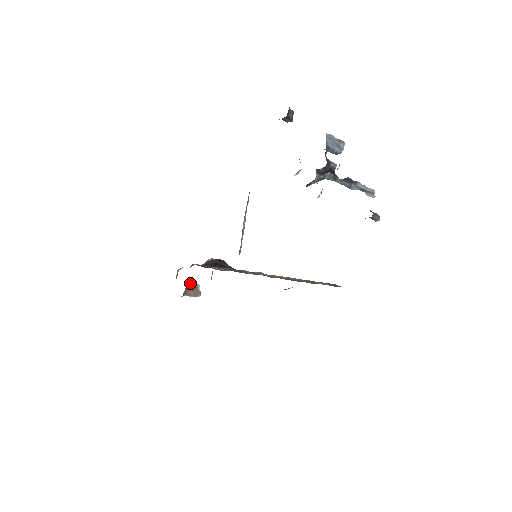
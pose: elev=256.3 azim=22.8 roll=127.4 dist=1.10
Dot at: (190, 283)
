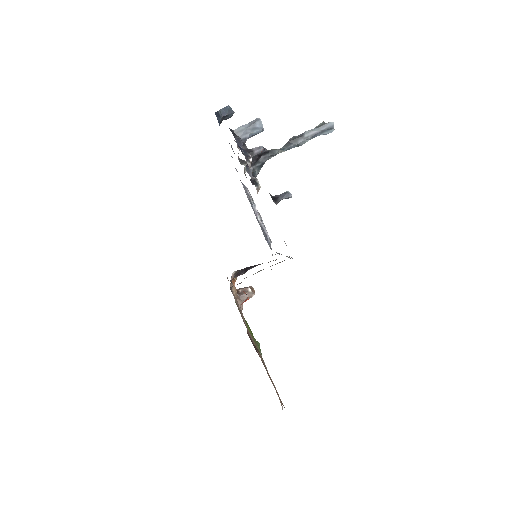
Dot at: (240, 291)
